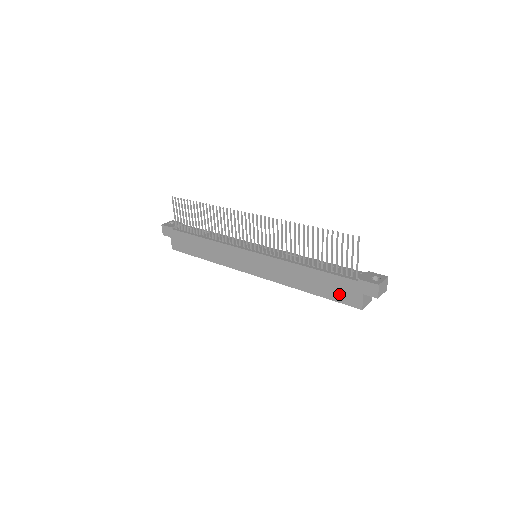
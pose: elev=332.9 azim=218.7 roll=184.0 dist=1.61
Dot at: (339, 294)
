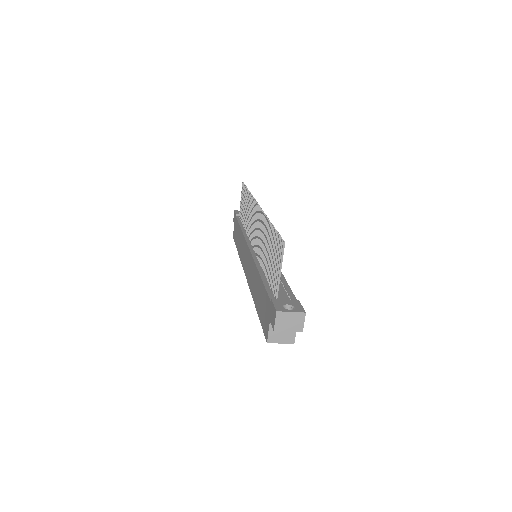
Dot at: (263, 315)
